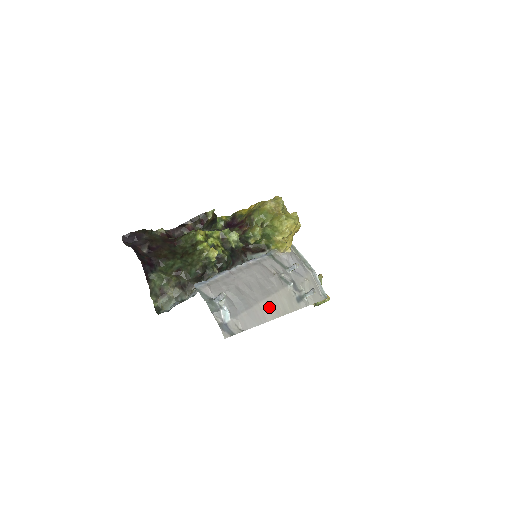
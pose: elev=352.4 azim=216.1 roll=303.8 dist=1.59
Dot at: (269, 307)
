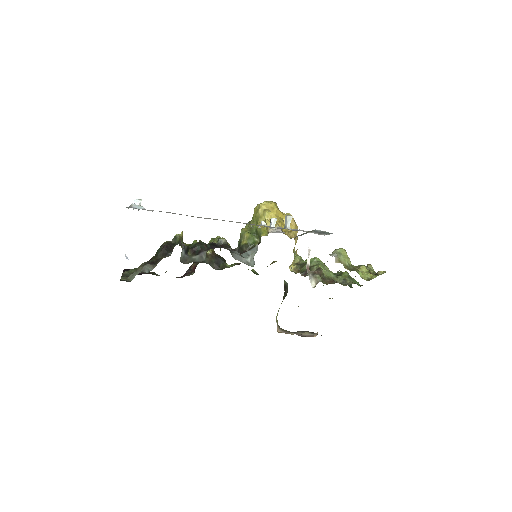
Dot at: occluded
